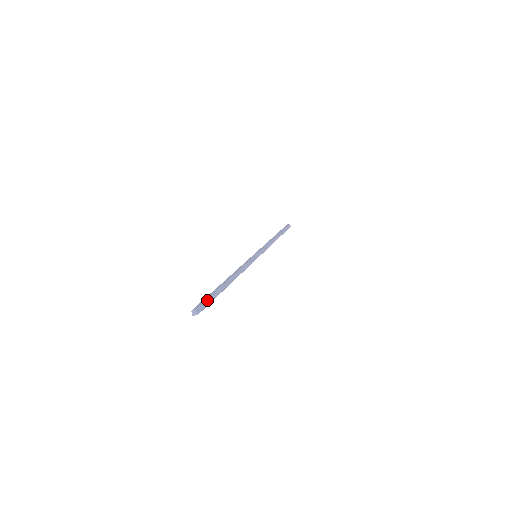
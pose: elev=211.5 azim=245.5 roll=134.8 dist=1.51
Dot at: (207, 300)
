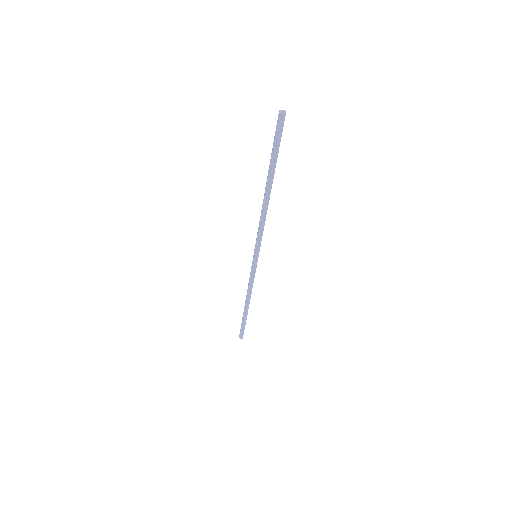
Dot at: (281, 136)
